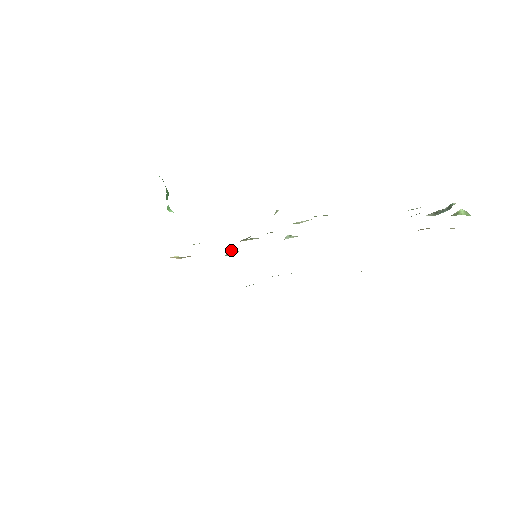
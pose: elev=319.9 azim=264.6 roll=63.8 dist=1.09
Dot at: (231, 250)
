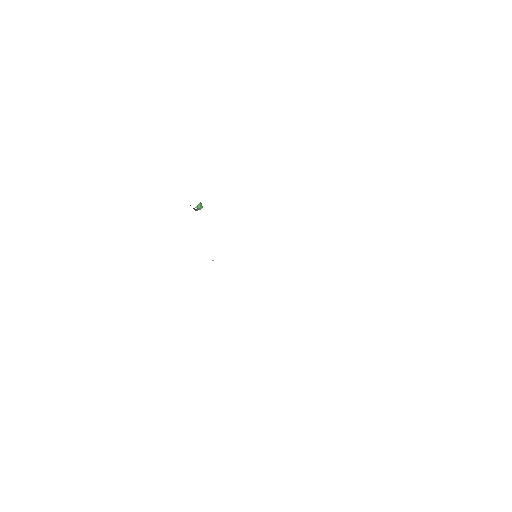
Dot at: occluded
